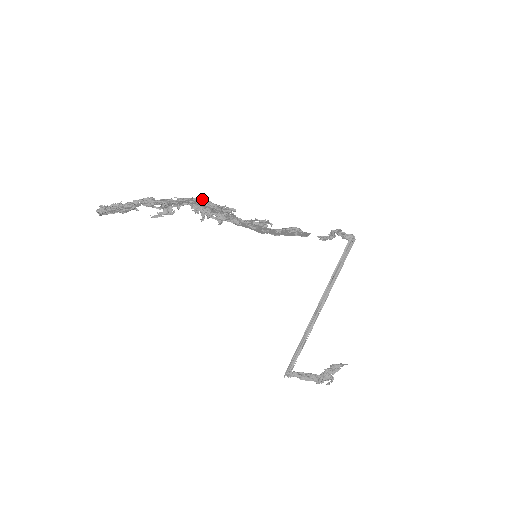
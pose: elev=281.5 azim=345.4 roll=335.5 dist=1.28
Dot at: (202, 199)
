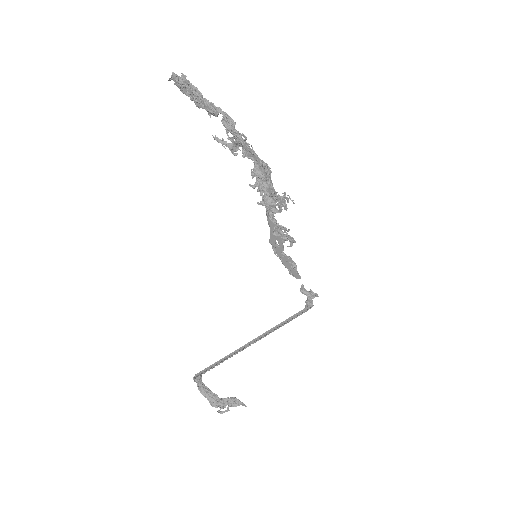
Dot at: (271, 172)
